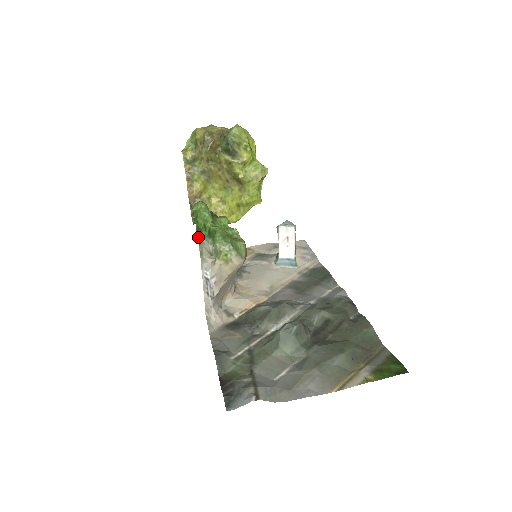
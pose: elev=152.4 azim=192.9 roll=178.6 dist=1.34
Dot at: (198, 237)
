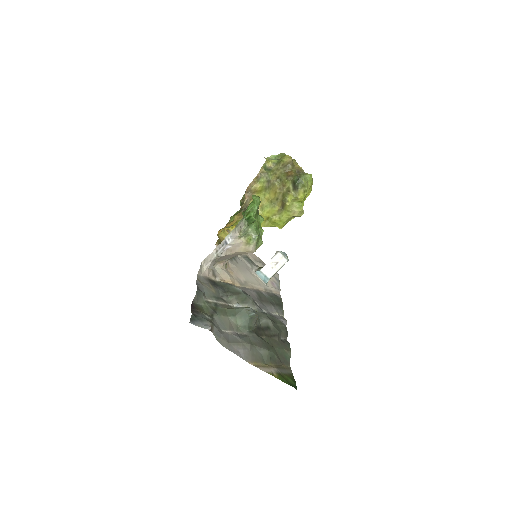
Dot at: (244, 215)
